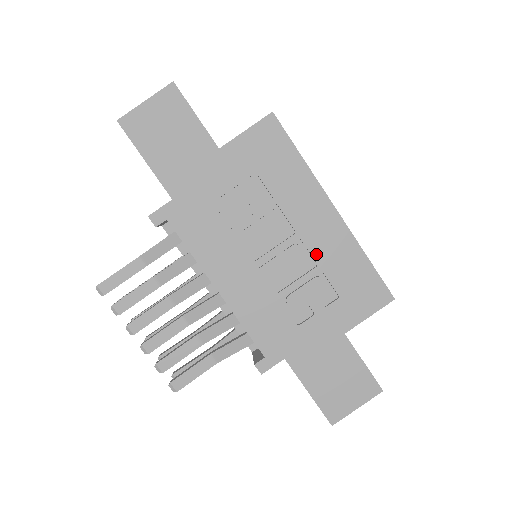
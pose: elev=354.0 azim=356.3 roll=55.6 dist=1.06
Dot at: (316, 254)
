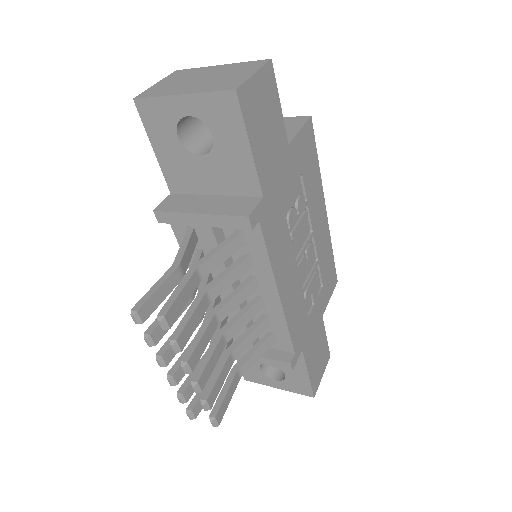
Dot at: (318, 250)
